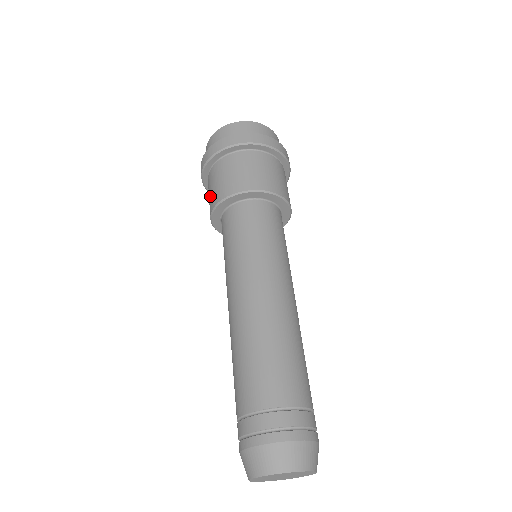
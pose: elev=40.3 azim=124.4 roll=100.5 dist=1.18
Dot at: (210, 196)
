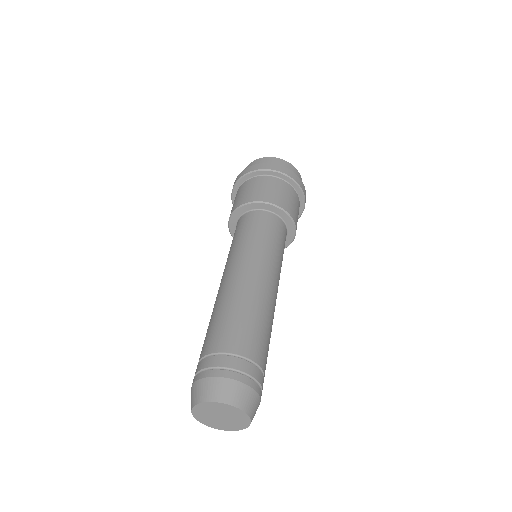
Dot at: occluded
